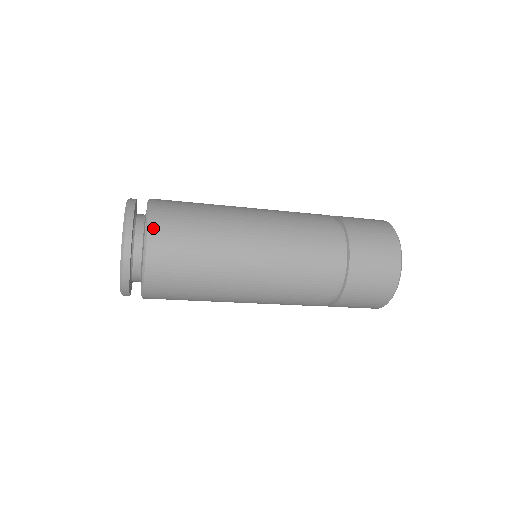
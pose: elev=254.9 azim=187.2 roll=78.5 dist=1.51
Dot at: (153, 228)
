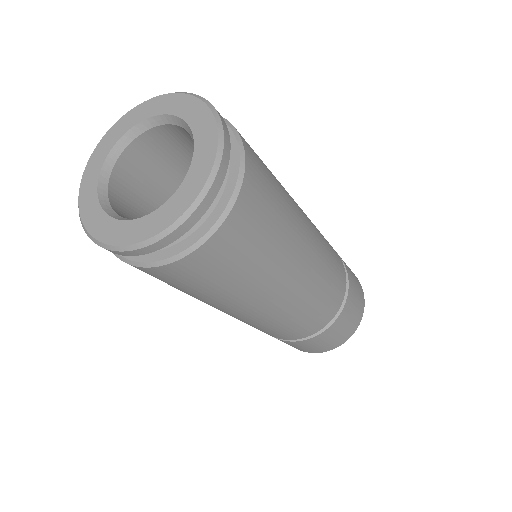
Dot at: occluded
